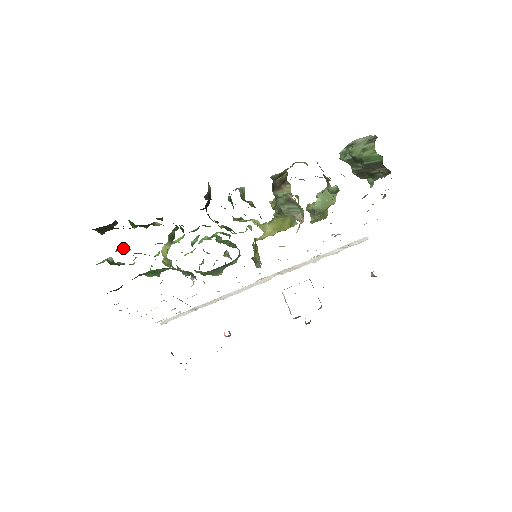
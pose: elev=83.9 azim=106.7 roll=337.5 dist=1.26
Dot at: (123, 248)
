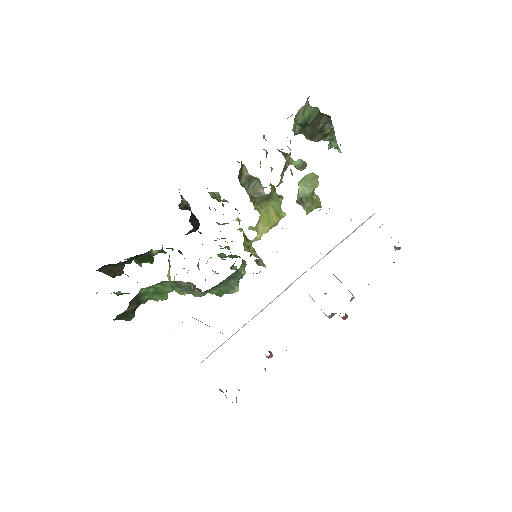
Dot at: (121, 274)
